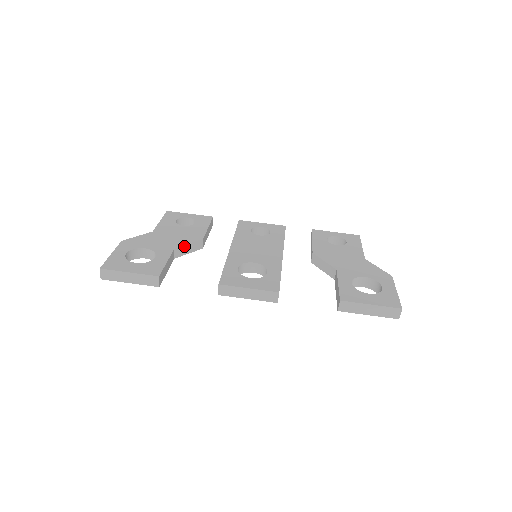
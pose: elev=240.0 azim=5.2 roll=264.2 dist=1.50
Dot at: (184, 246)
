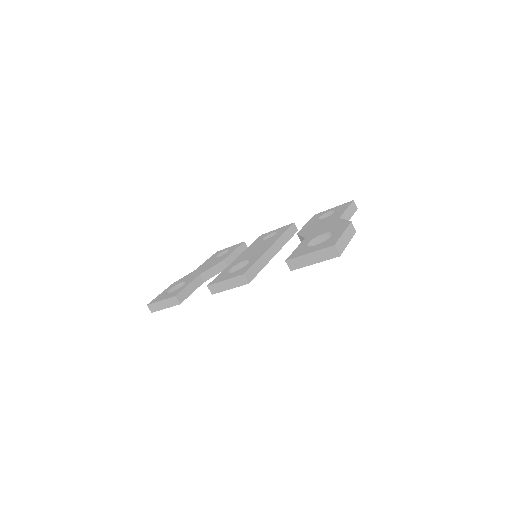
Dot at: (208, 270)
